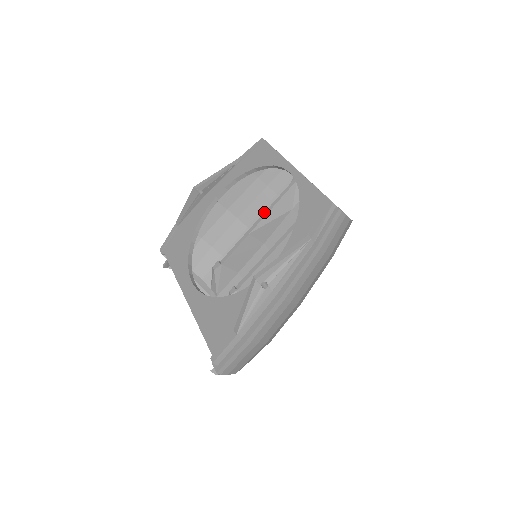
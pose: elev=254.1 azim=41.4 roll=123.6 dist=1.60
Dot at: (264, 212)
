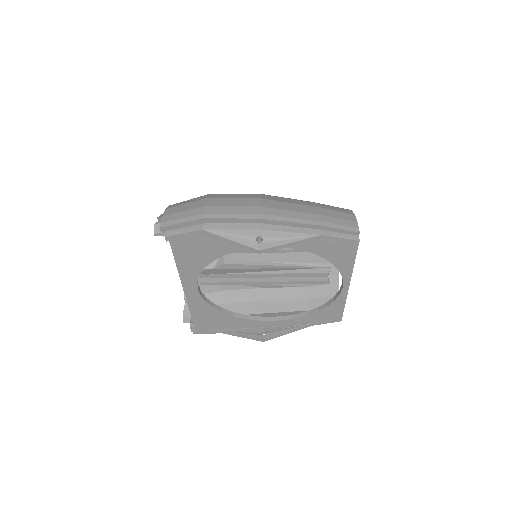
Dot at: occluded
